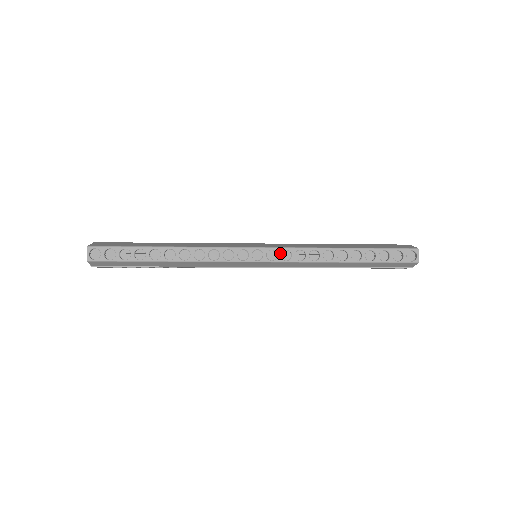
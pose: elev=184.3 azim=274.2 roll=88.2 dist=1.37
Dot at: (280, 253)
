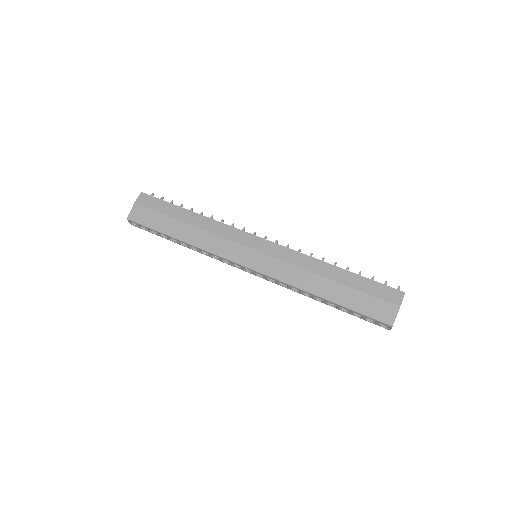
Dot at: (266, 277)
